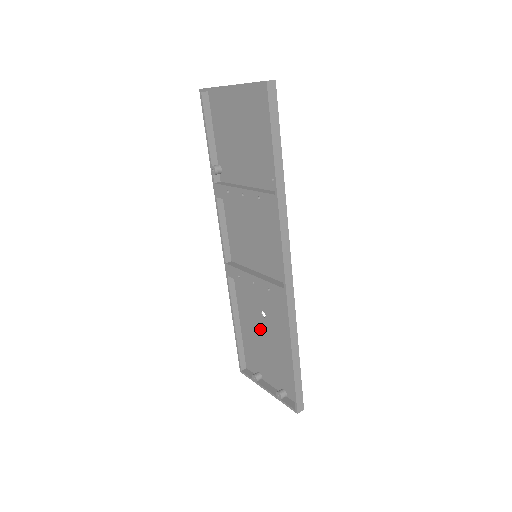
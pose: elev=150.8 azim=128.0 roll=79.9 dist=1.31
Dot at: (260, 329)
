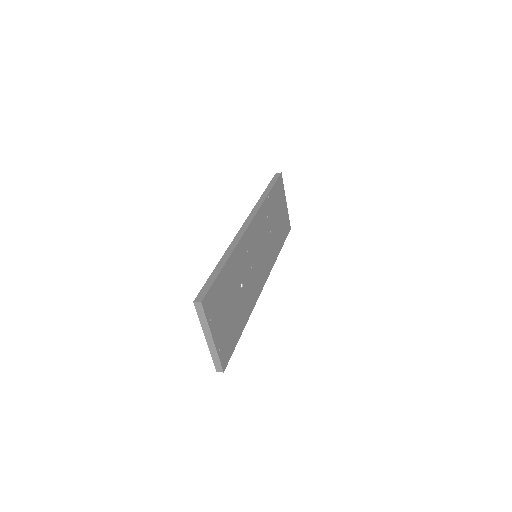
Dot at: (236, 302)
